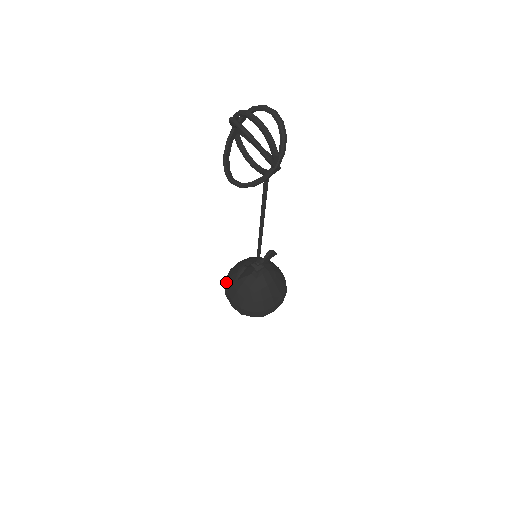
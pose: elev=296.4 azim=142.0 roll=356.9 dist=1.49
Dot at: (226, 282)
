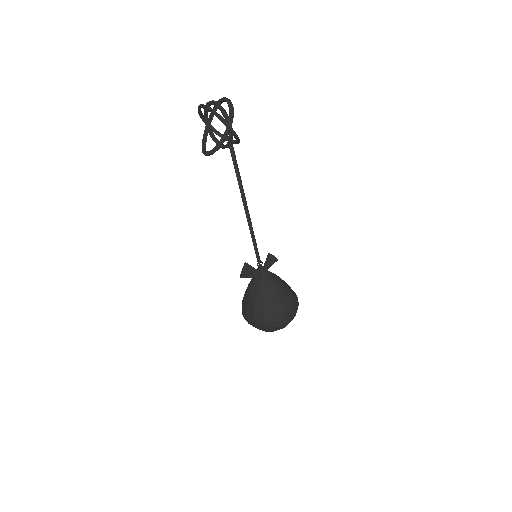
Dot at: (242, 302)
